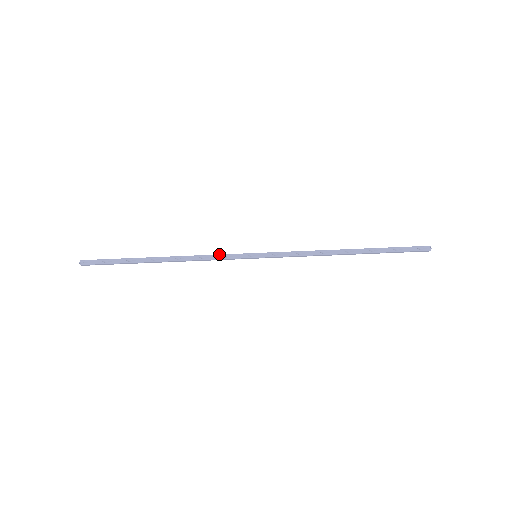
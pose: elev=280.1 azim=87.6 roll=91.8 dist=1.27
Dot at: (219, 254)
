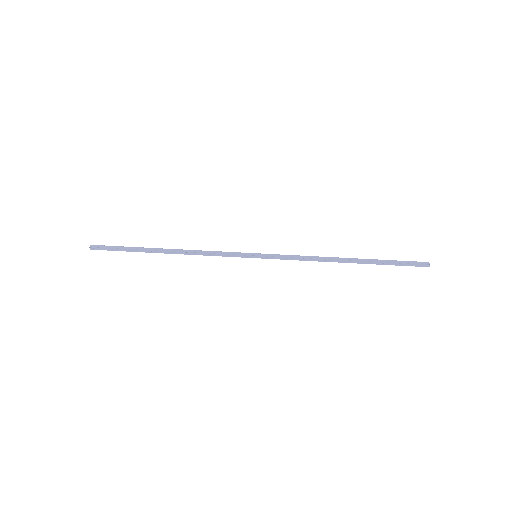
Dot at: (221, 251)
